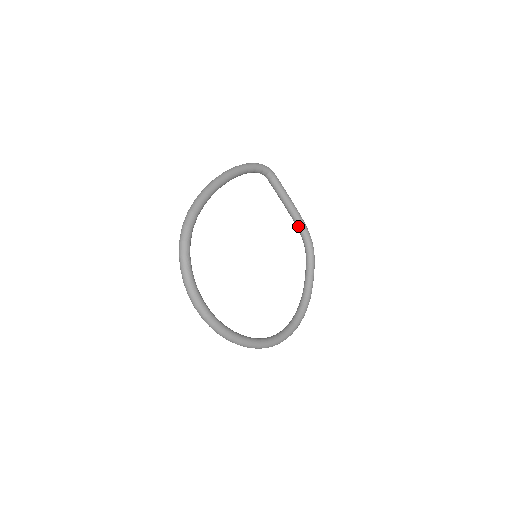
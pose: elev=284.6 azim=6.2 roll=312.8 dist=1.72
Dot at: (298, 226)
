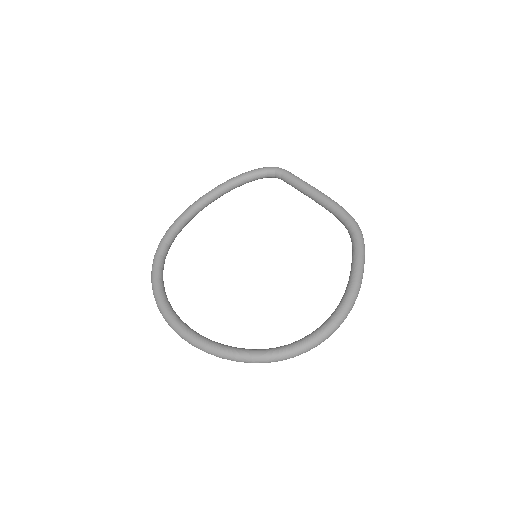
Dot at: (331, 212)
